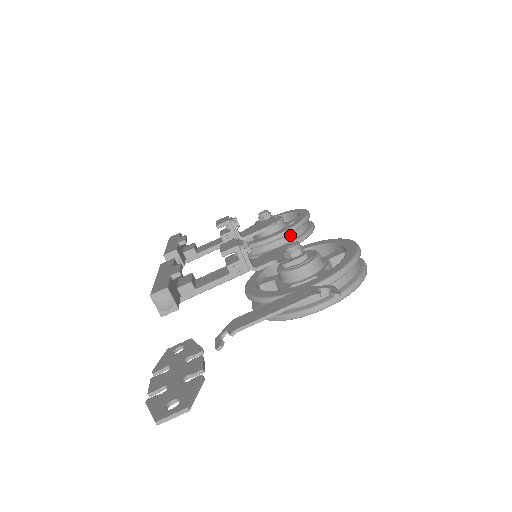
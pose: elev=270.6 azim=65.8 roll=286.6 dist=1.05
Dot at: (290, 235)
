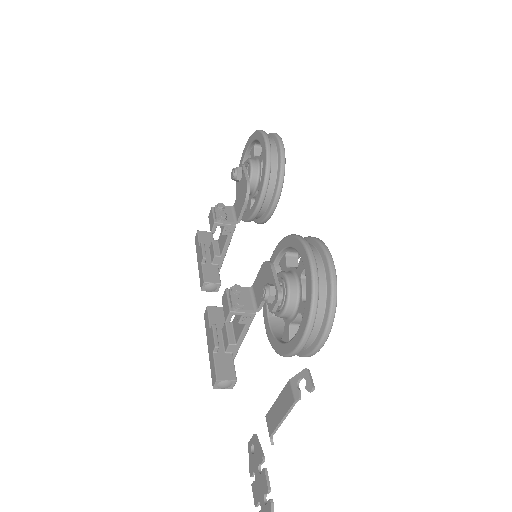
Dot at: (269, 189)
